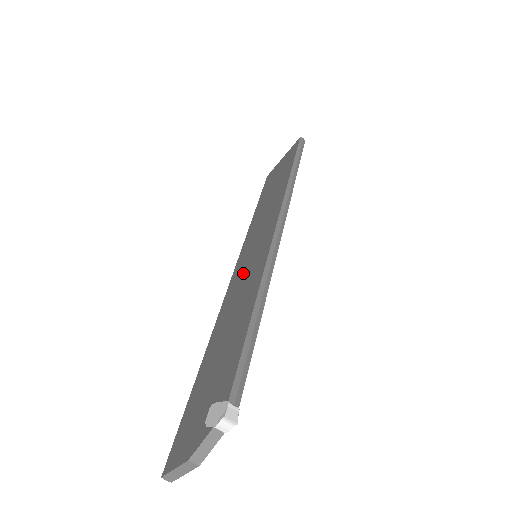
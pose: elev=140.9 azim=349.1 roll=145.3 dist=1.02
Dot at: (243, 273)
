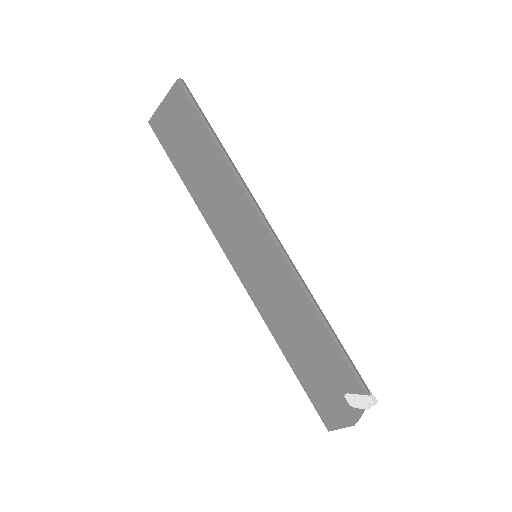
Dot at: (260, 278)
